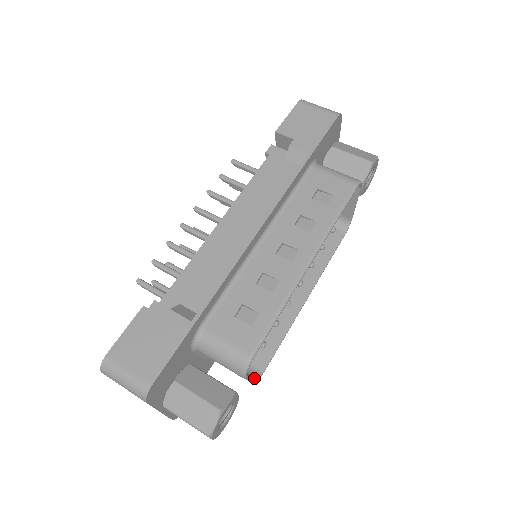
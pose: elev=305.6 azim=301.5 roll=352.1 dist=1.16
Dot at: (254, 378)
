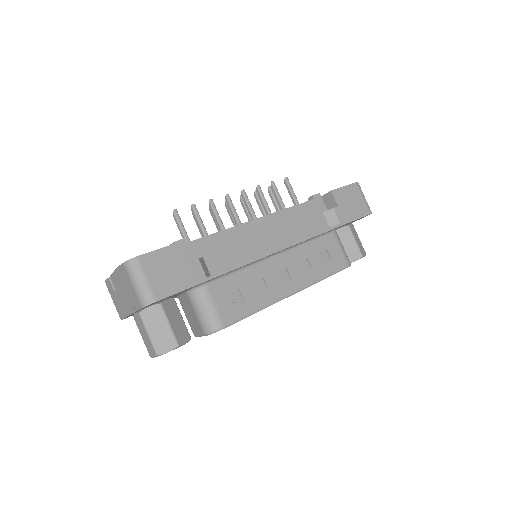
Dot at: occluded
